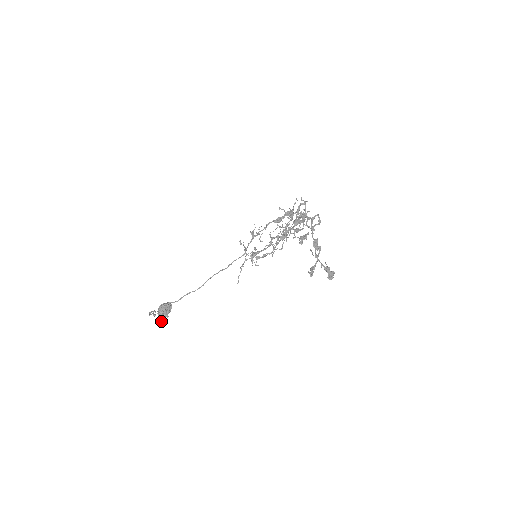
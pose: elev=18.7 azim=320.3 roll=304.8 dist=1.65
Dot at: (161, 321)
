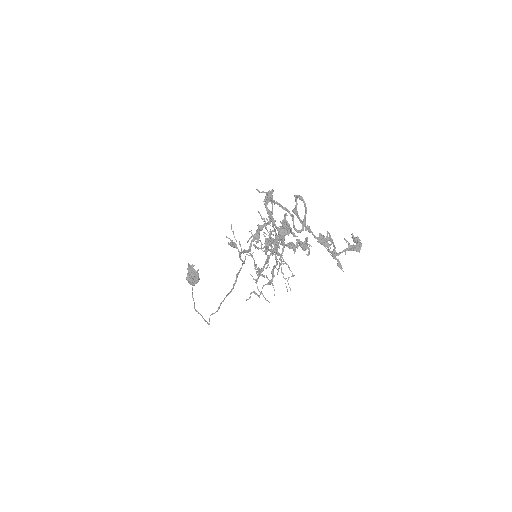
Dot at: occluded
